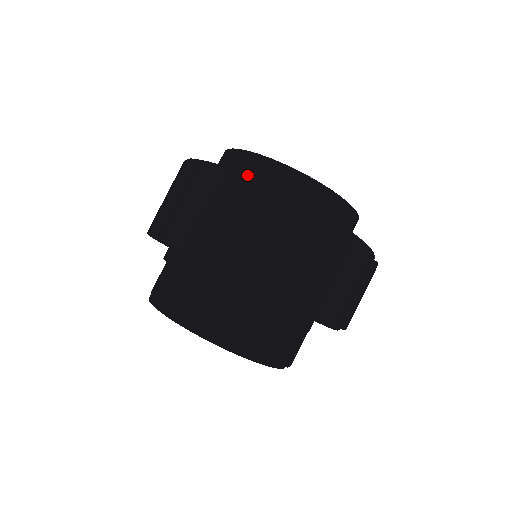
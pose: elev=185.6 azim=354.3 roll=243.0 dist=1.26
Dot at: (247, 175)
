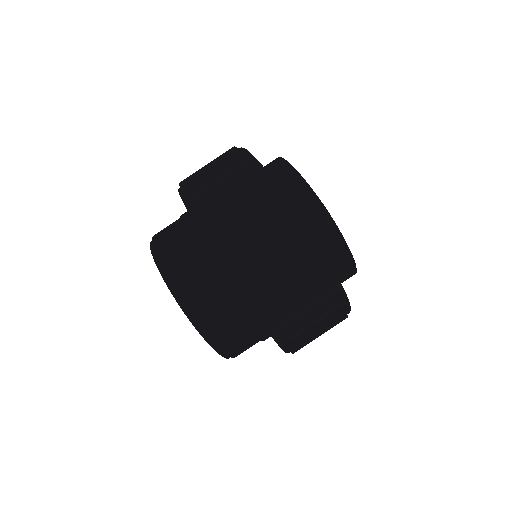
Dot at: occluded
